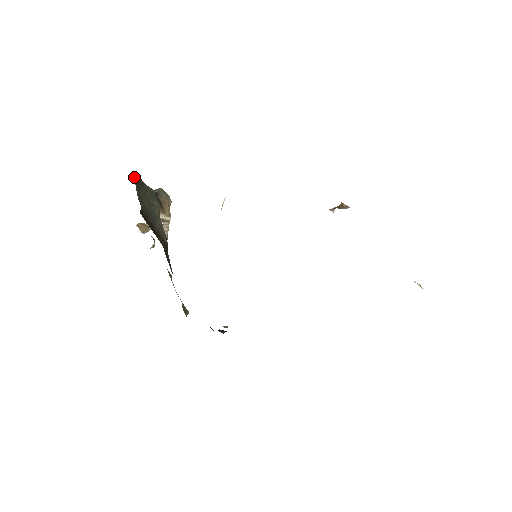
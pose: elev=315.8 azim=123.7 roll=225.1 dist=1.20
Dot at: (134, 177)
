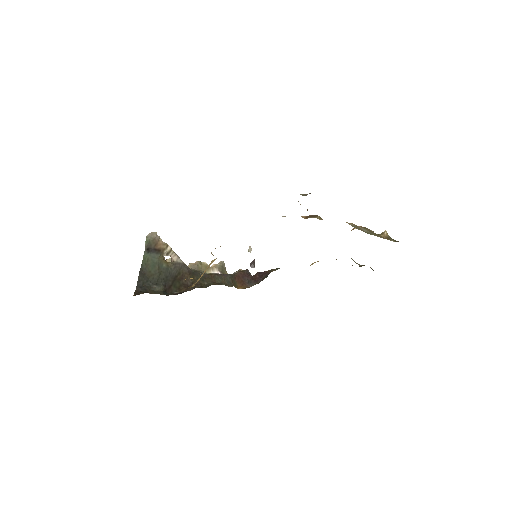
Dot at: (140, 283)
